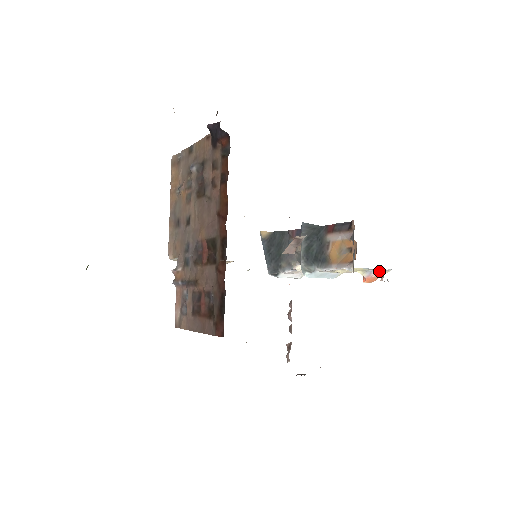
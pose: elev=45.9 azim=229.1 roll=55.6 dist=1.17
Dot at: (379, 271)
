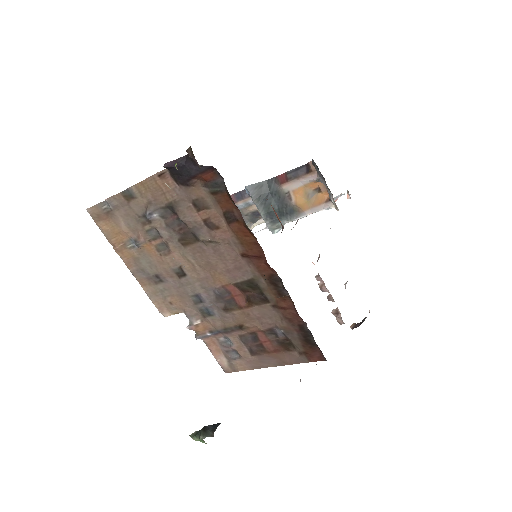
Dot at: occluded
